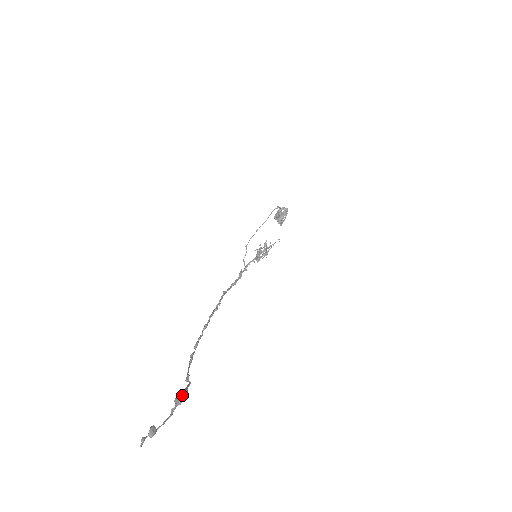
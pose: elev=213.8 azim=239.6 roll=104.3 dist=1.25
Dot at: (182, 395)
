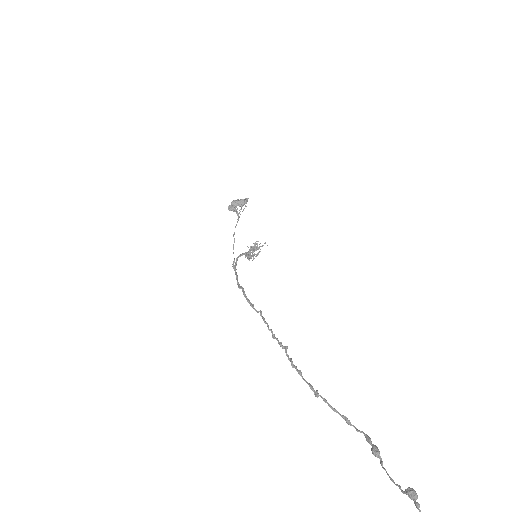
Dot at: (375, 445)
